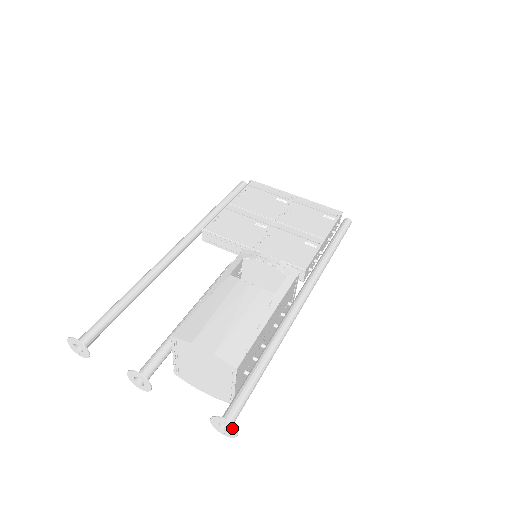
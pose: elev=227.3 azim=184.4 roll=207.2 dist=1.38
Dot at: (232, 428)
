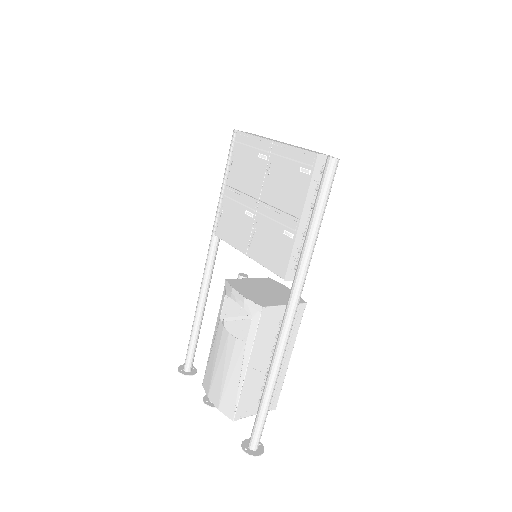
Dot at: (252, 454)
